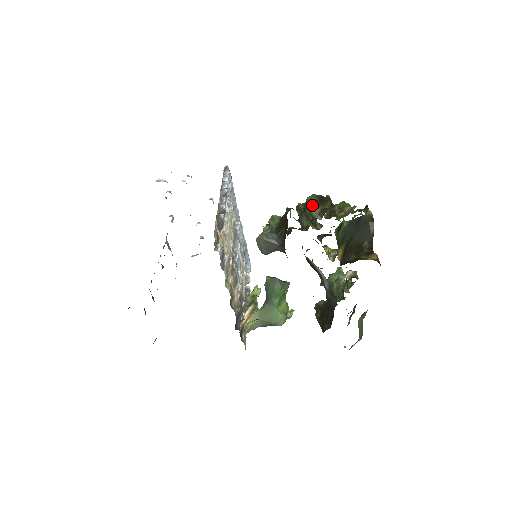
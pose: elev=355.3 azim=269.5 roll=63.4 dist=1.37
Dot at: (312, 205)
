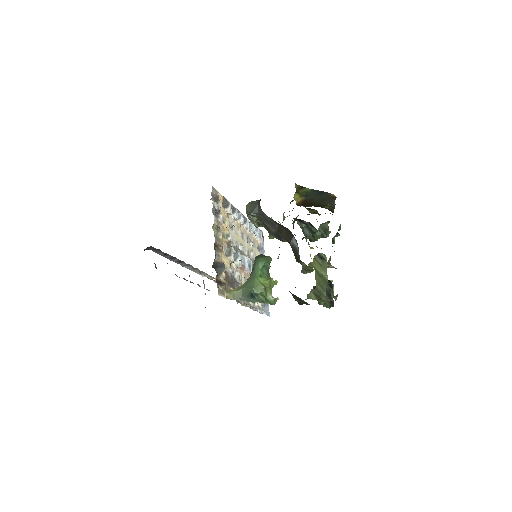
Dot at: occluded
